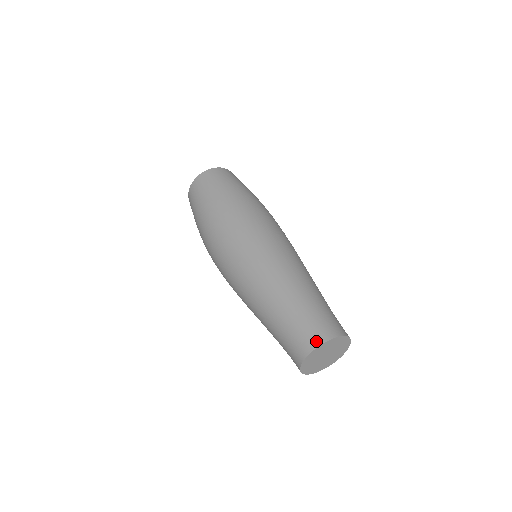
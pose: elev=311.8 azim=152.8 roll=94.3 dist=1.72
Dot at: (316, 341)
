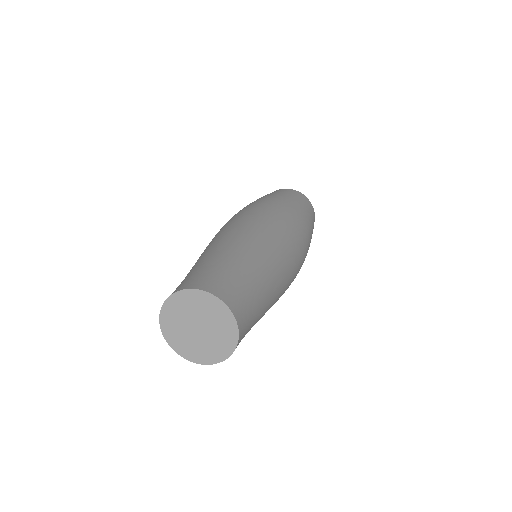
Dot at: (209, 288)
